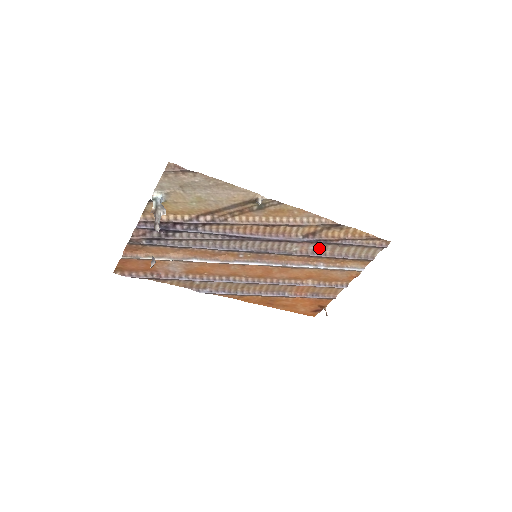
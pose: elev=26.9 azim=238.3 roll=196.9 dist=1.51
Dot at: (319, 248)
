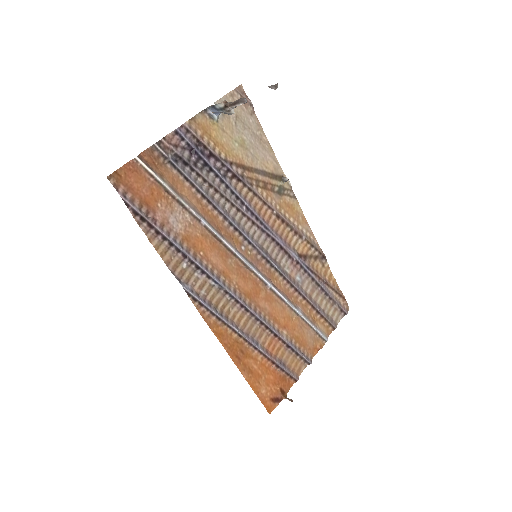
Dot at: (302, 283)
